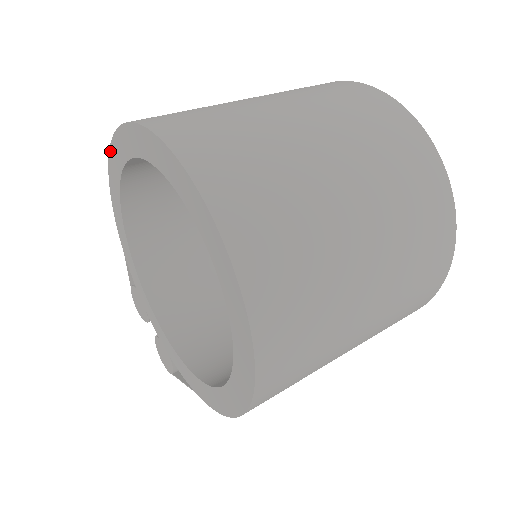
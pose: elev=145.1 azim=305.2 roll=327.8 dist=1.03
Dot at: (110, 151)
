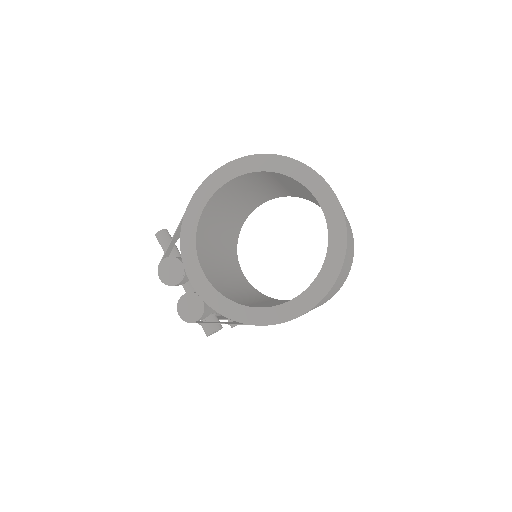
Dot at: (228, 164)
